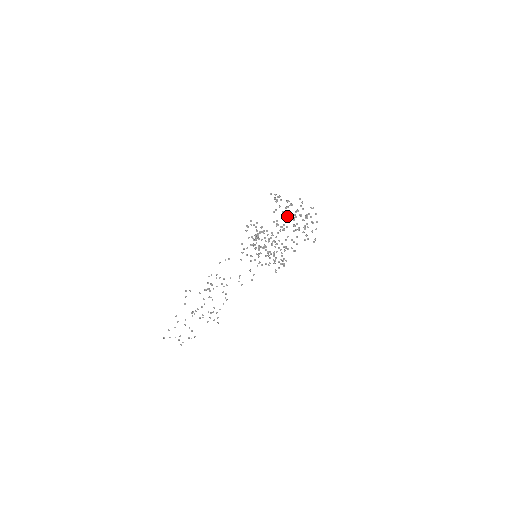
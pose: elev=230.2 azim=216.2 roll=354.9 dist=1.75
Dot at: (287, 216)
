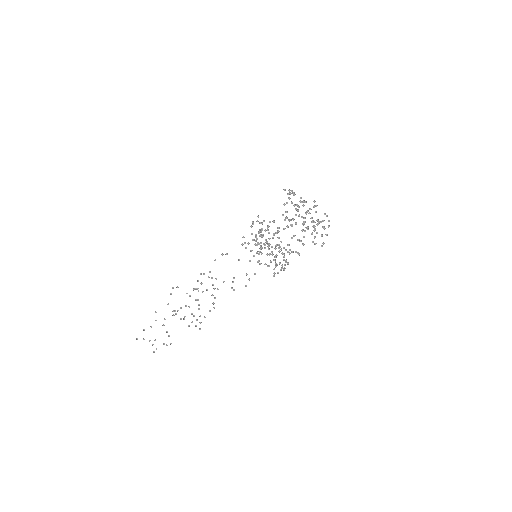
Dot at: (298, 215)
